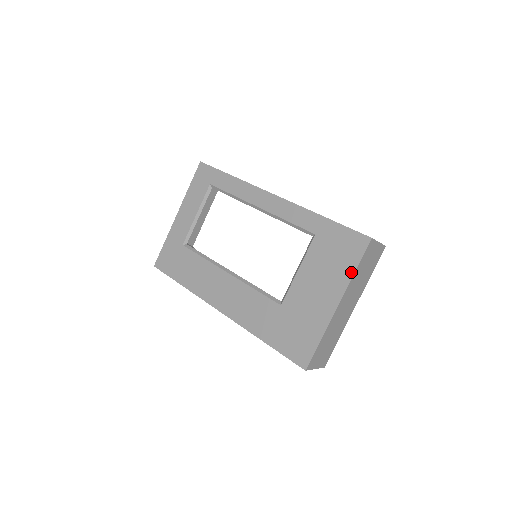
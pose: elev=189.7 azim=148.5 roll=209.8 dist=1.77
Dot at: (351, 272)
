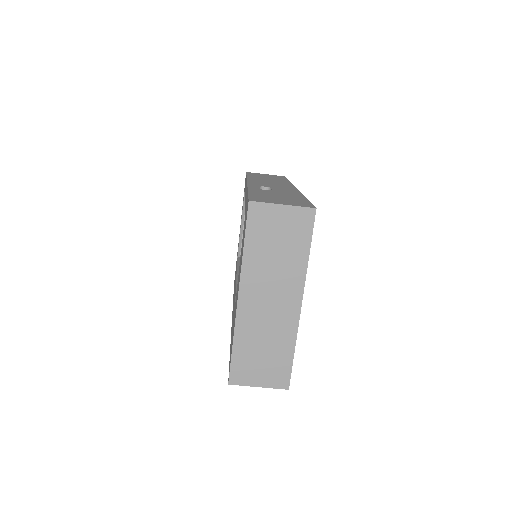
Dot at: occluded
